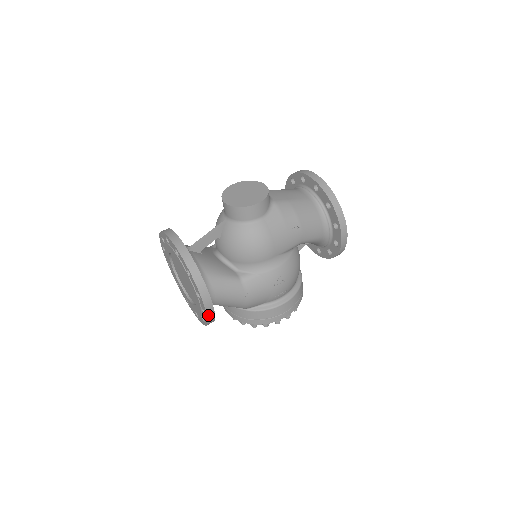
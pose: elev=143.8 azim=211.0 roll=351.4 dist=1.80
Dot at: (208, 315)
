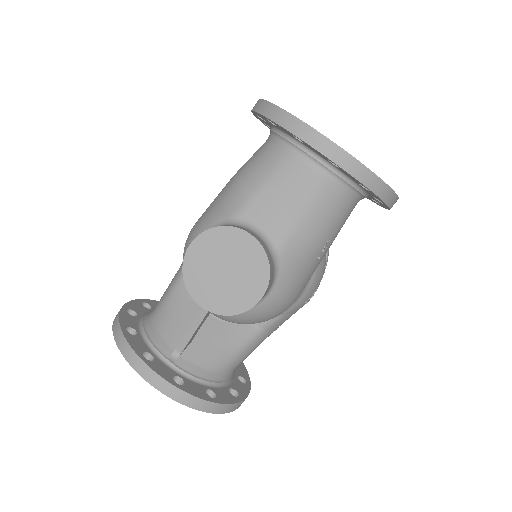
Dot at: occluded
